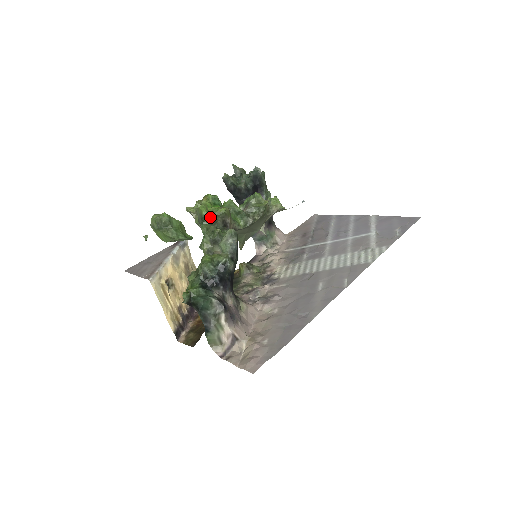
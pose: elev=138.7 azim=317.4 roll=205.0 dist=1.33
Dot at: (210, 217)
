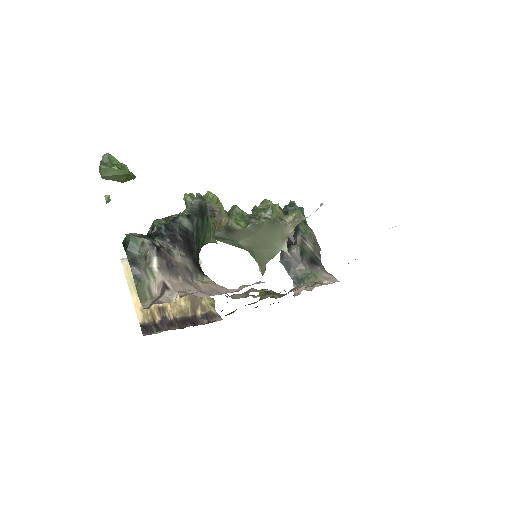
Dot at: occluded
